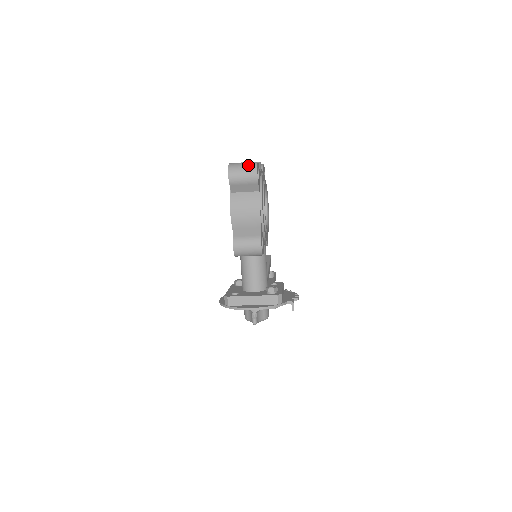
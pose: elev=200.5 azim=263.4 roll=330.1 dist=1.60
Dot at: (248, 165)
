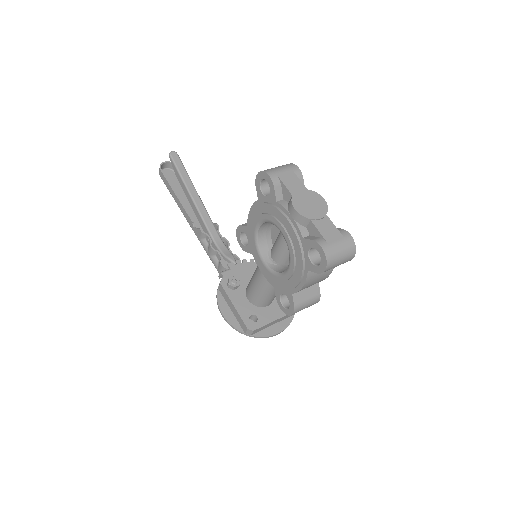
Dot at: (347, 251)
